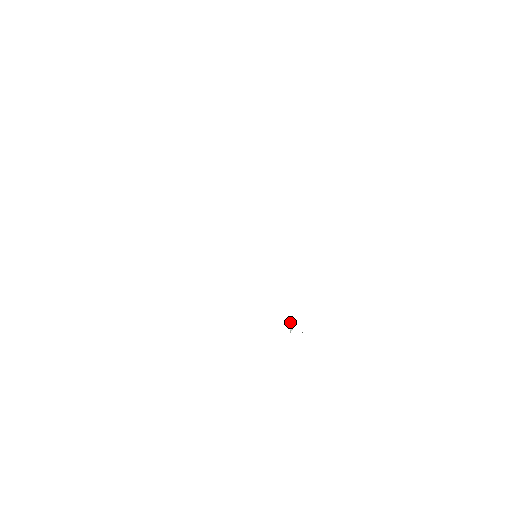
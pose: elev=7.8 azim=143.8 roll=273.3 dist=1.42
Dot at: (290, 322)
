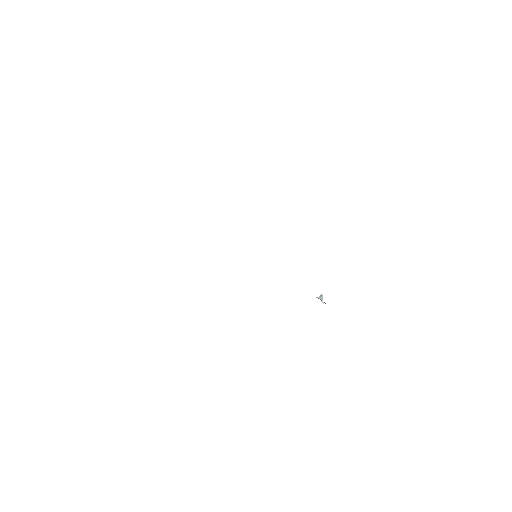
Dot at: (319, 297)
